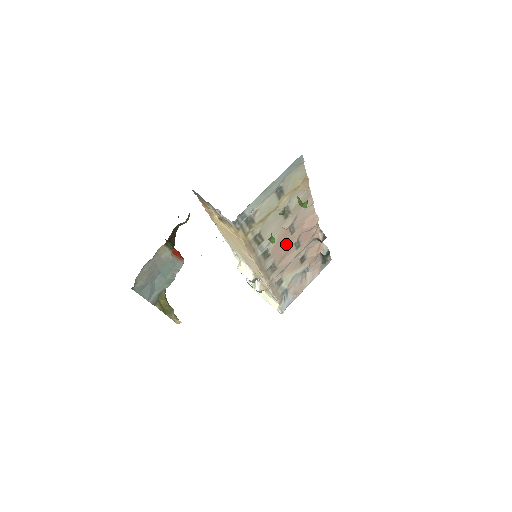
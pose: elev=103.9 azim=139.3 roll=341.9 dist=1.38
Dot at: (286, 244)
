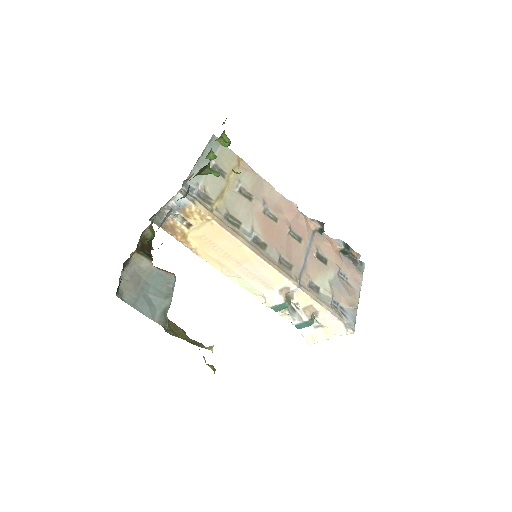
Dot at: (278, 234)
